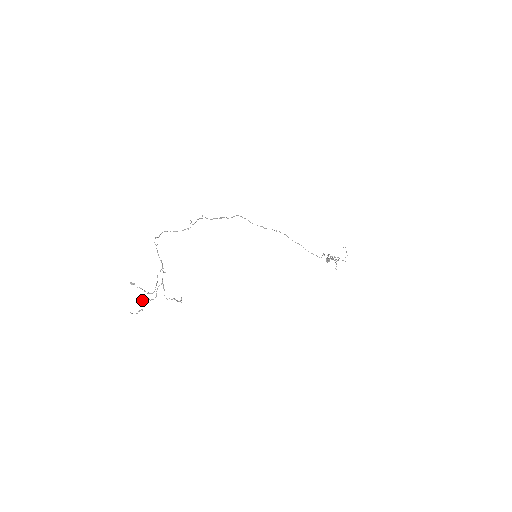
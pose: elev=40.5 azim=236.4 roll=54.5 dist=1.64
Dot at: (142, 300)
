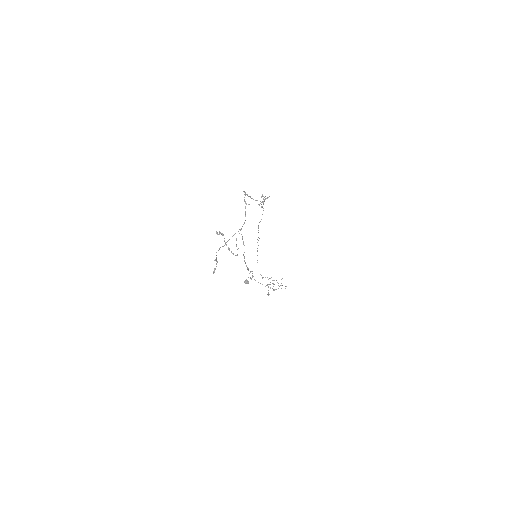
Dot at: occluded
